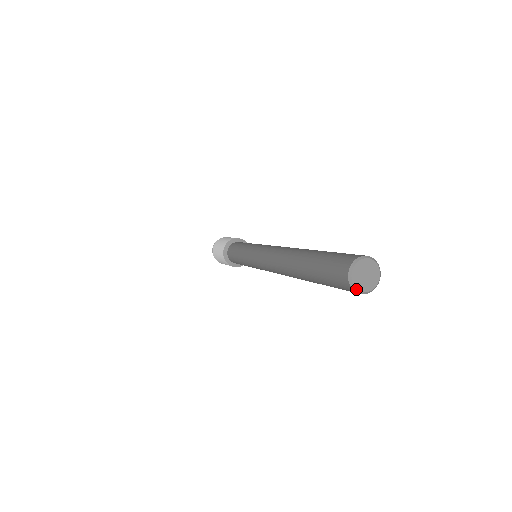
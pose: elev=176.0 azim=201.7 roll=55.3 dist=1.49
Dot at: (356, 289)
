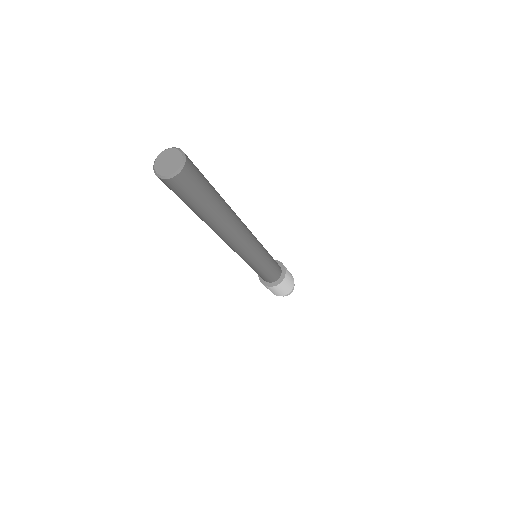
Dot at: (156, 172)
